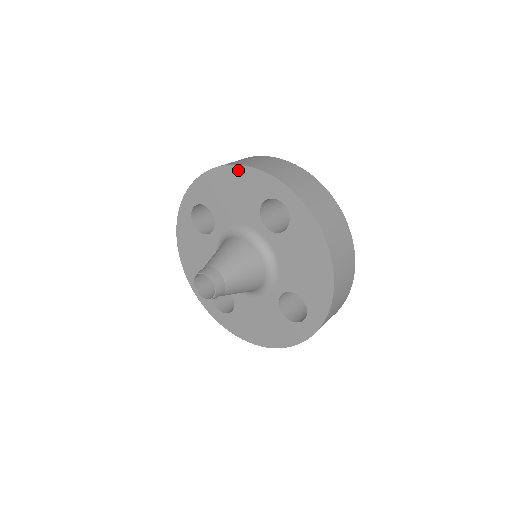
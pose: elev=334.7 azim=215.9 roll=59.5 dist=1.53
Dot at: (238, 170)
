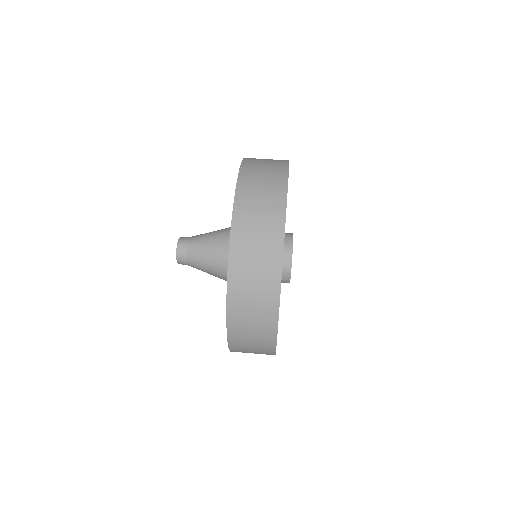
Dot at: occluded
